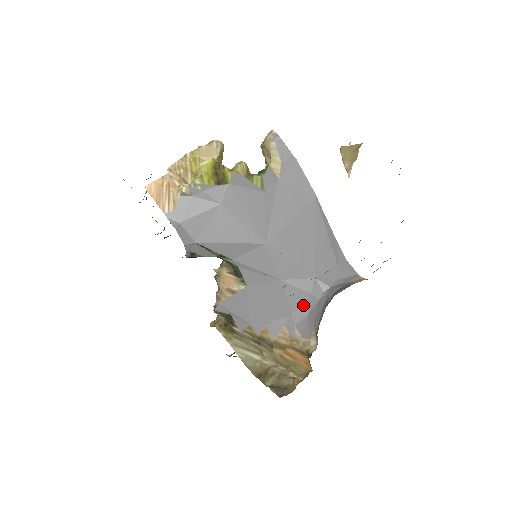
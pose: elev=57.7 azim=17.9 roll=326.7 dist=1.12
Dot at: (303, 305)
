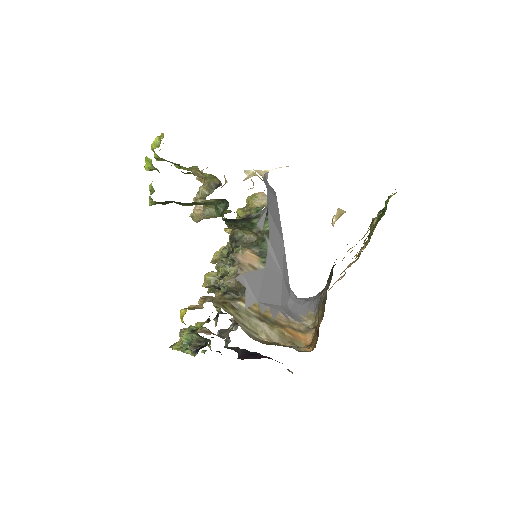
Dot at: (286, 303)
